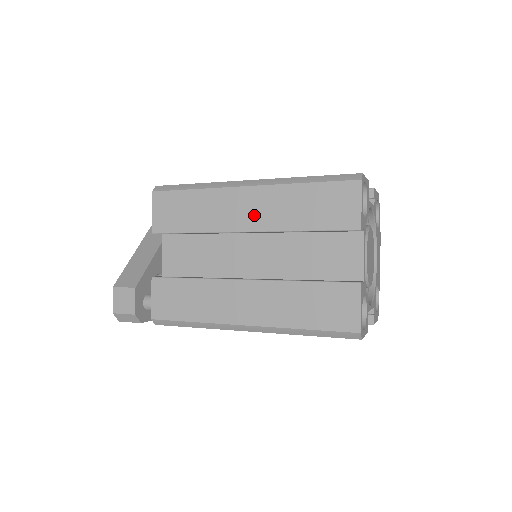
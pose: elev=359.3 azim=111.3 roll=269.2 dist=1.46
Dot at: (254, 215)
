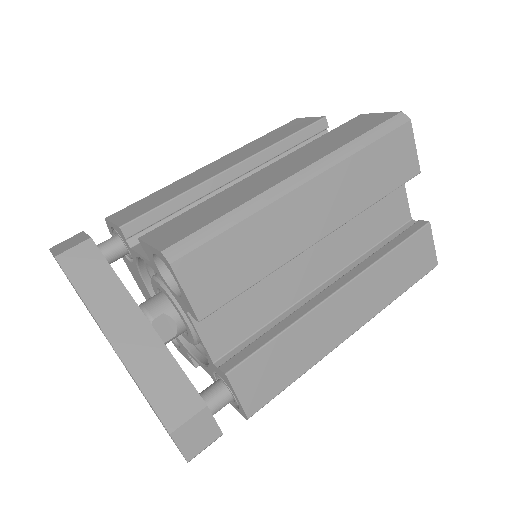
Dot at: (325, 214)
